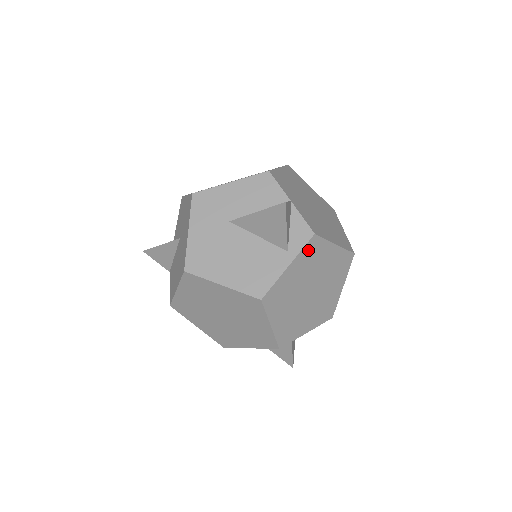
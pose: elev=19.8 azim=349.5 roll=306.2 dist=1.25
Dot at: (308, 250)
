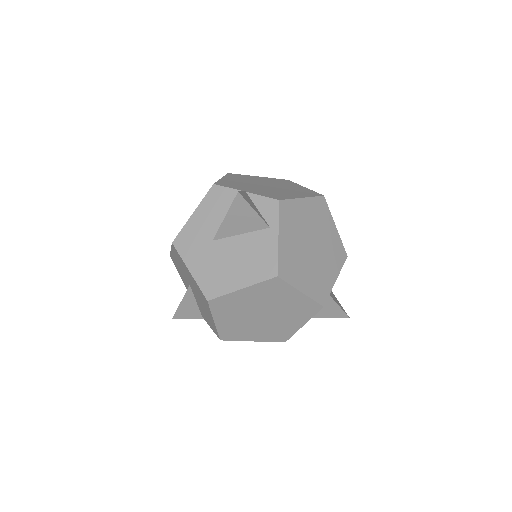
Dot at: (284, 216)
